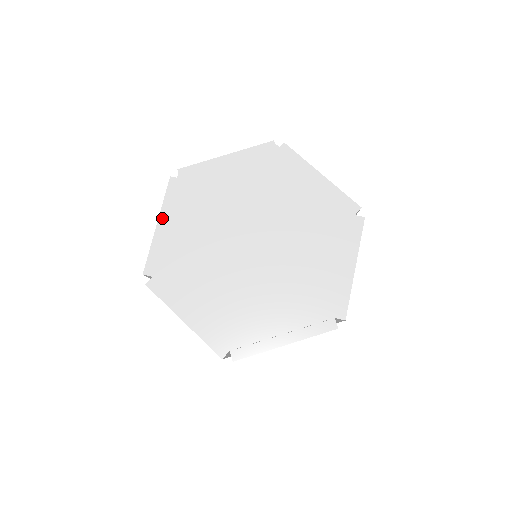
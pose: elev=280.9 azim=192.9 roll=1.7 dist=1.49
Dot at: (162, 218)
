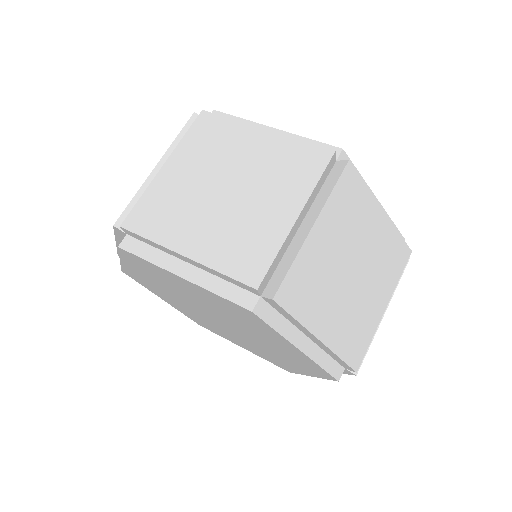
Dot at: occluded
